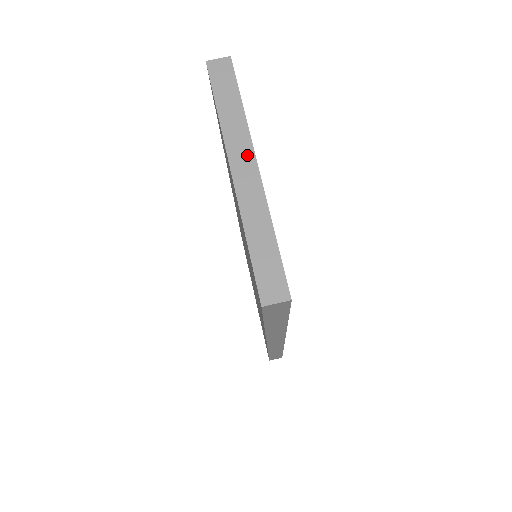
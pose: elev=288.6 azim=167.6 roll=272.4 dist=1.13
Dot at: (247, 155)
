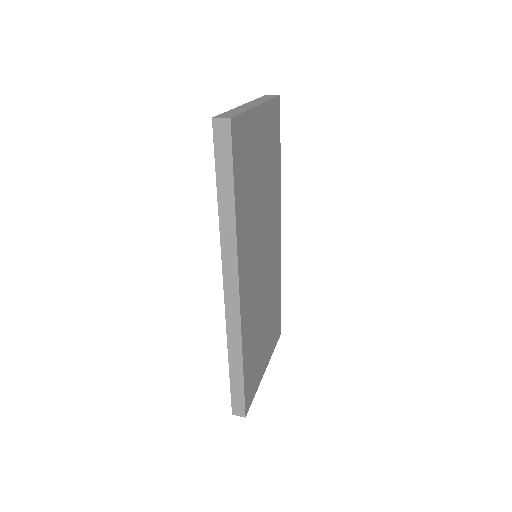
Dot at: (257, 103)
